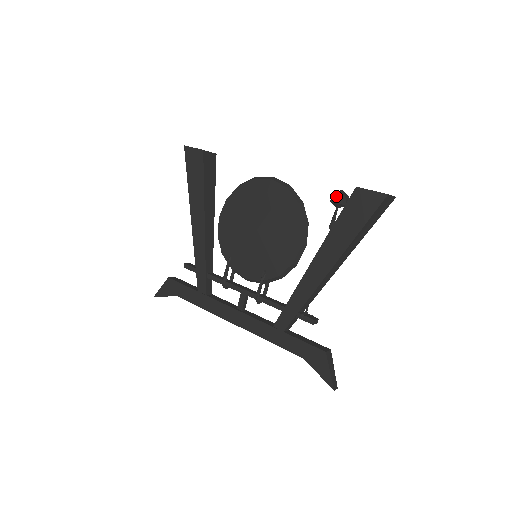
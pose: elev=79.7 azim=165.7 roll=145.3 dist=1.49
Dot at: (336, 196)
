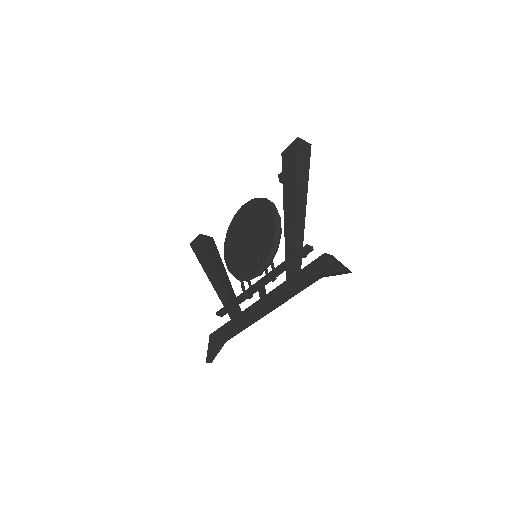
Dot at: (279, 175)
